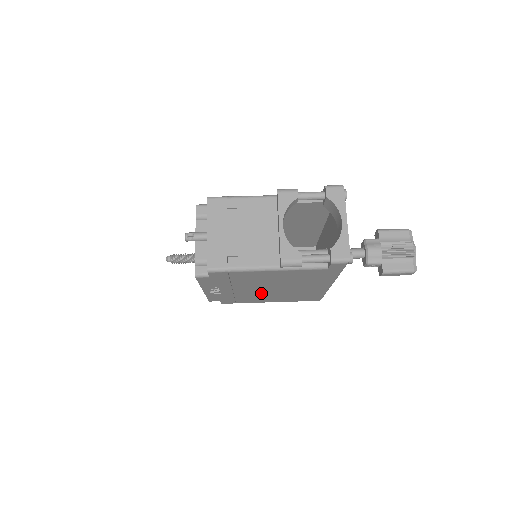
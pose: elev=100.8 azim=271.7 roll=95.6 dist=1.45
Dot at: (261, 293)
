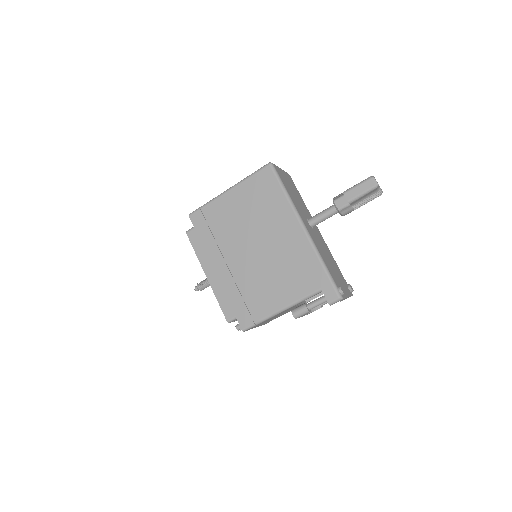
Dot at: occluded
